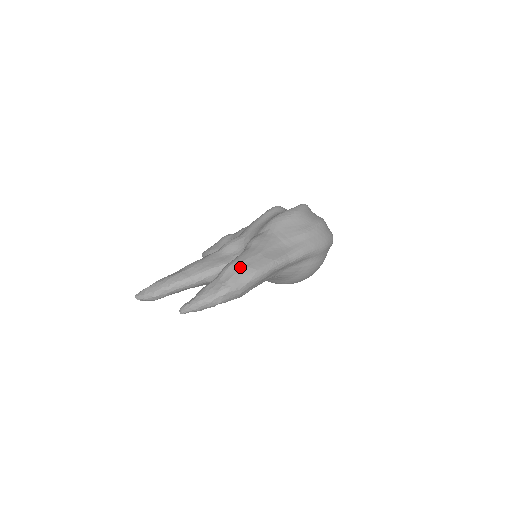
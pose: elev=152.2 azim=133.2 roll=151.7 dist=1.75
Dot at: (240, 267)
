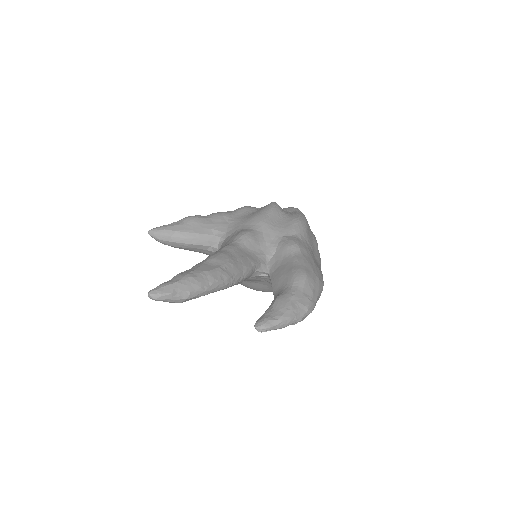
Dot at: (314, 279)
